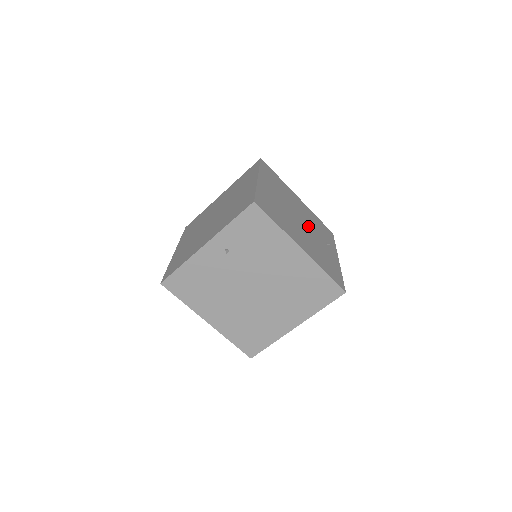
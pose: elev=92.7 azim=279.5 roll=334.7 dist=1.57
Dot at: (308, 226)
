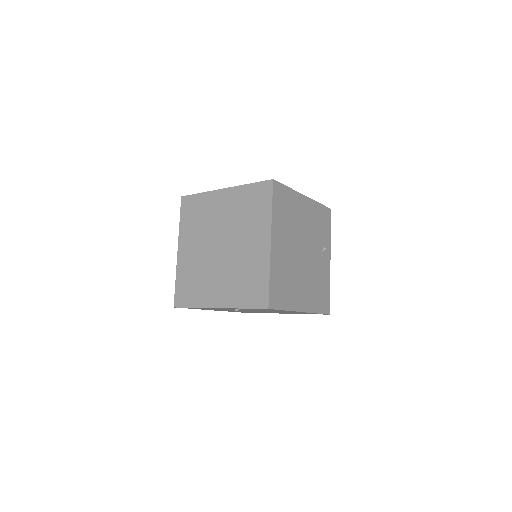
Dot at: (310, 249)
